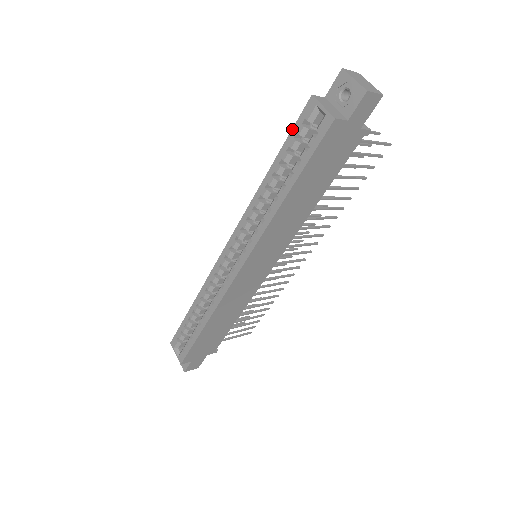
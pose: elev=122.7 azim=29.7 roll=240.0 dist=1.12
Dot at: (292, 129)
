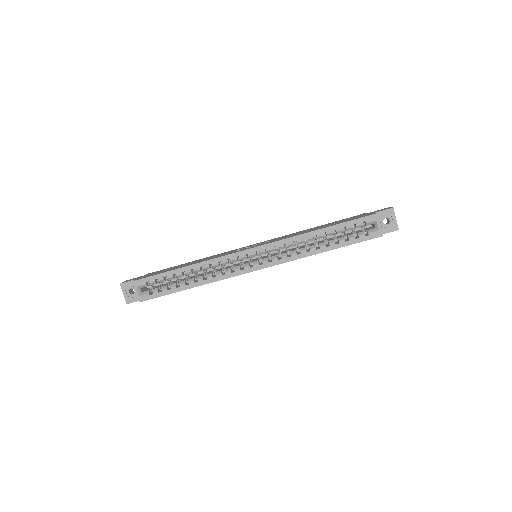
Dot at: (354, 220)
